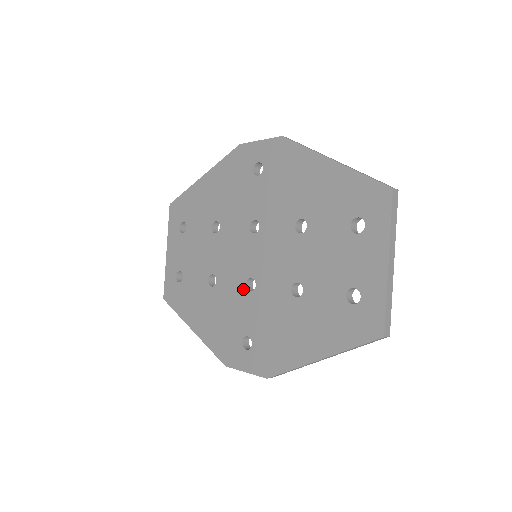
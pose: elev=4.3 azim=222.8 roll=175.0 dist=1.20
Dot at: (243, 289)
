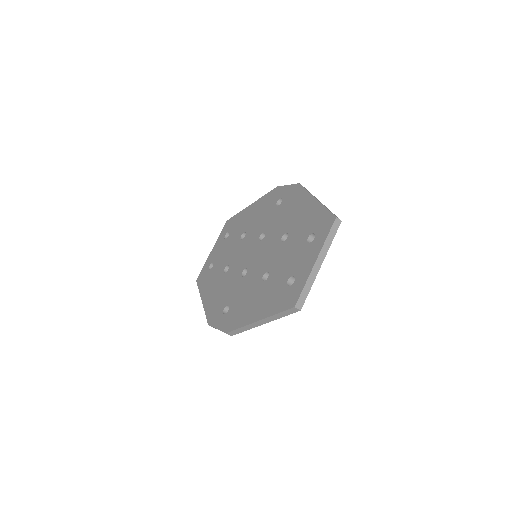
Dot at: (239, 275)
